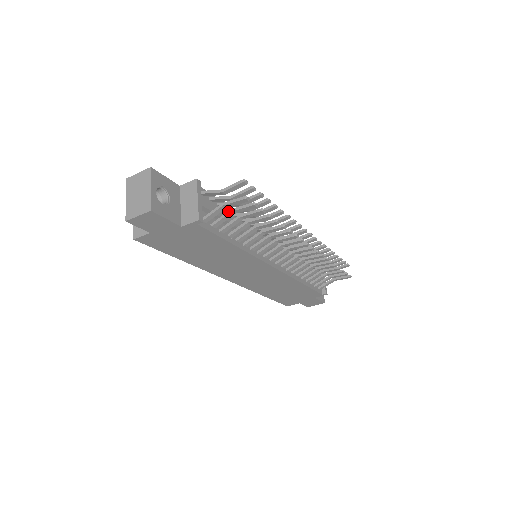
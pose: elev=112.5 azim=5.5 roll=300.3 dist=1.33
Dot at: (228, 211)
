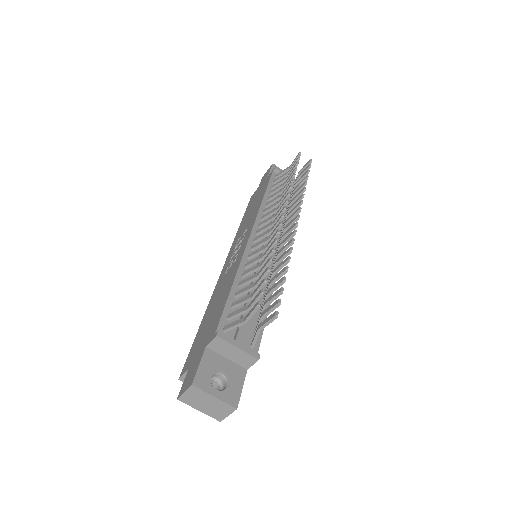
Dot at: (260, 320)
